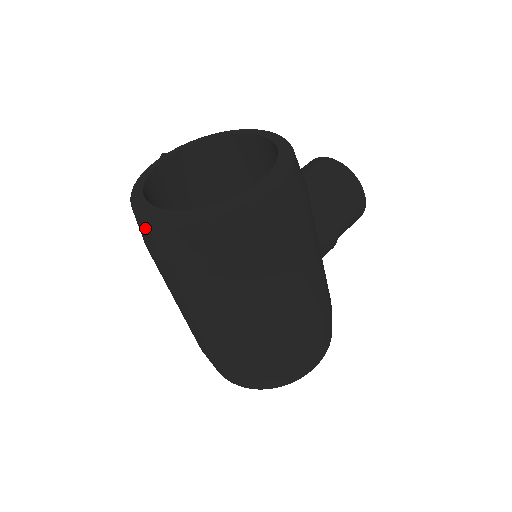
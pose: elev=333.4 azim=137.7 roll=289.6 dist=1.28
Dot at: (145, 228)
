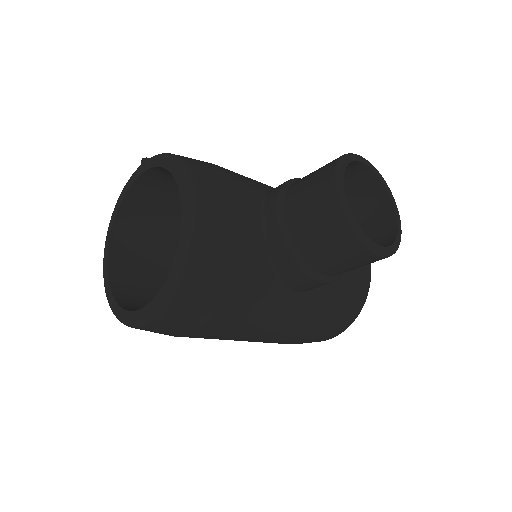
Dot at: occluded
